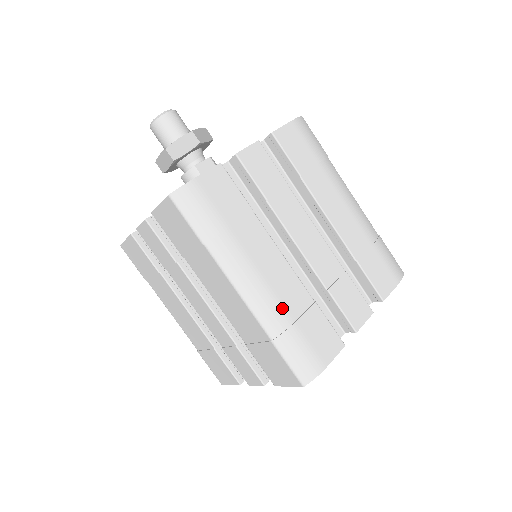
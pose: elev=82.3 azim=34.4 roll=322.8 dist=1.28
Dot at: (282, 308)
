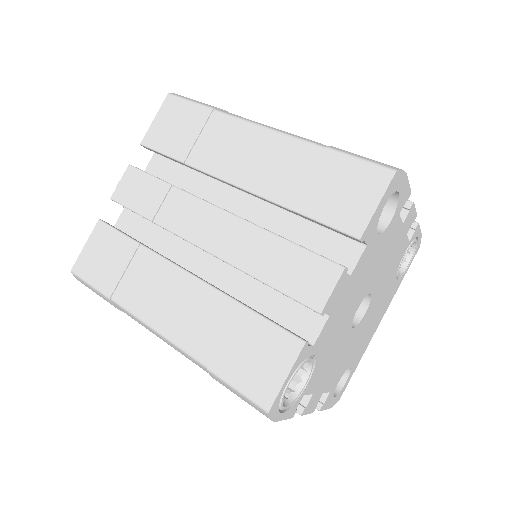
Dot at: occluded
